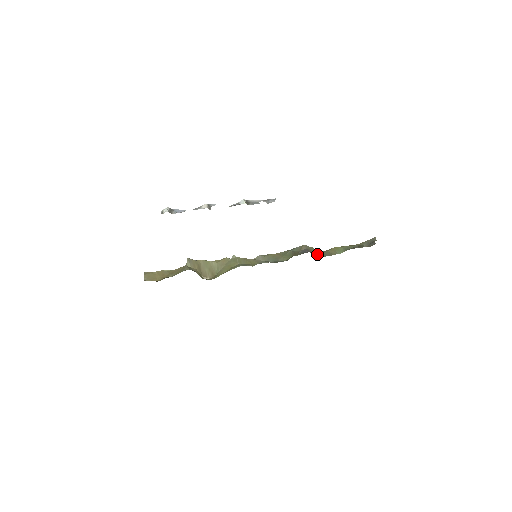
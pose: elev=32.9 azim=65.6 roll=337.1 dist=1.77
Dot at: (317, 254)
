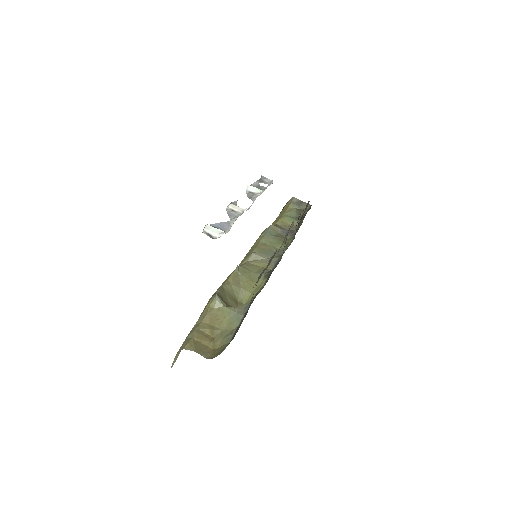
Dot at: occluded
